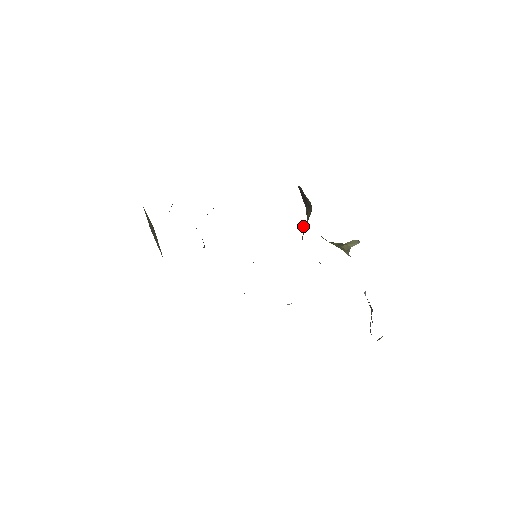
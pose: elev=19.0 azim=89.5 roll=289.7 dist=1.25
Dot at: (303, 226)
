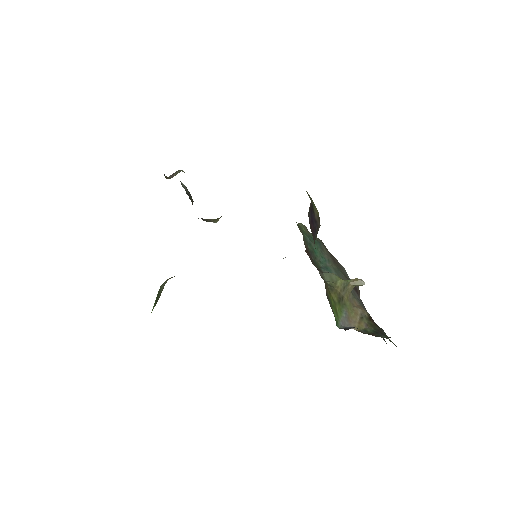
Dot at: occluded
